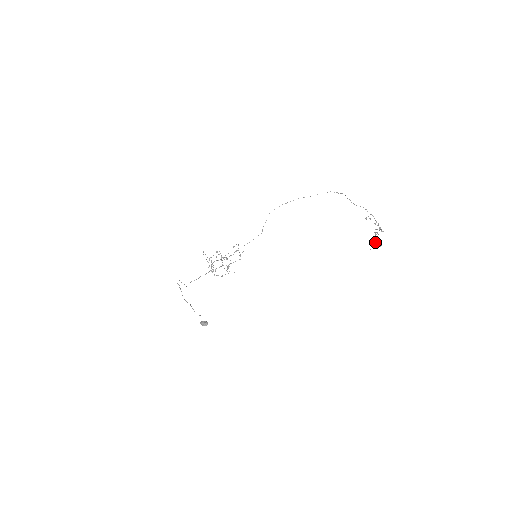
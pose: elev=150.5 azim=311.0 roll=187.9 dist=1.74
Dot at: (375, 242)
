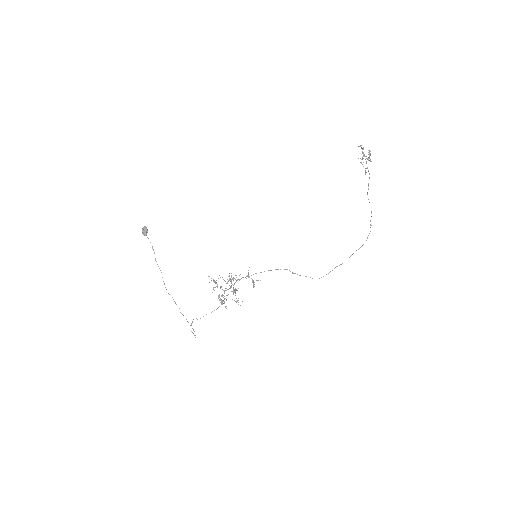
Dot at: (369, 160)
